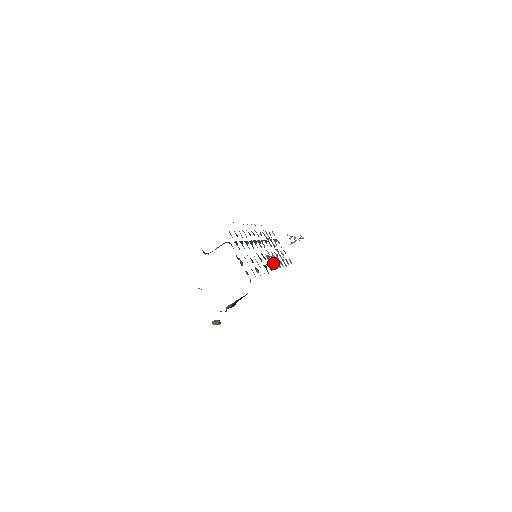
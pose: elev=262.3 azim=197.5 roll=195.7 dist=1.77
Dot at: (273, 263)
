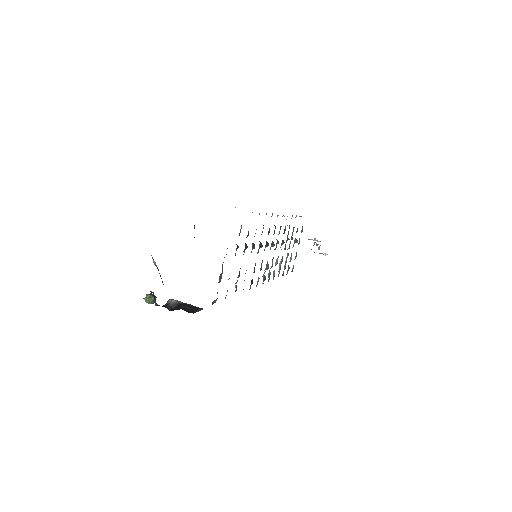
Dot at: occluded
